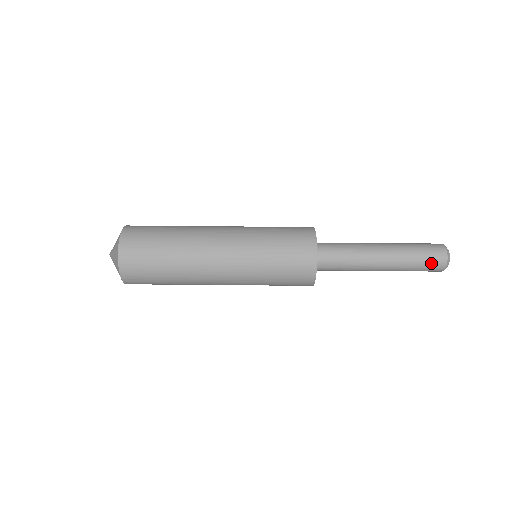
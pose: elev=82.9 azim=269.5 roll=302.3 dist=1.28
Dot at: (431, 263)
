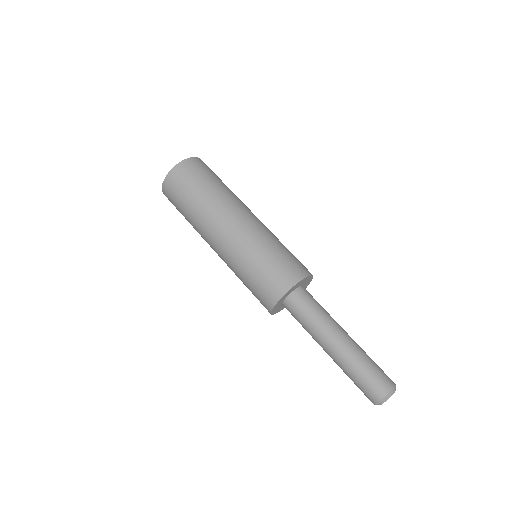
Dot at: (370, 385)
